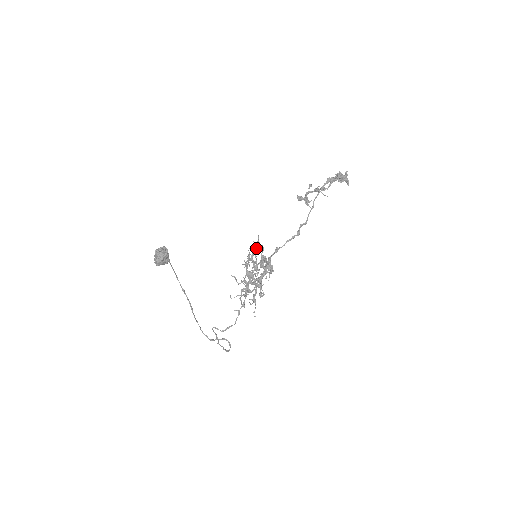
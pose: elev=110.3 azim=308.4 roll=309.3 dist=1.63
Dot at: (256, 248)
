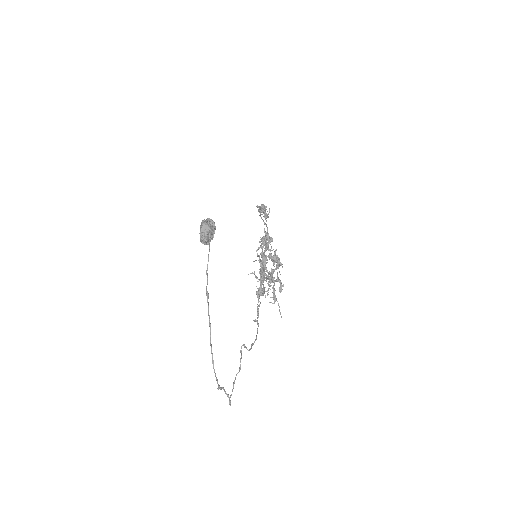
Dot at: (265, 240)
